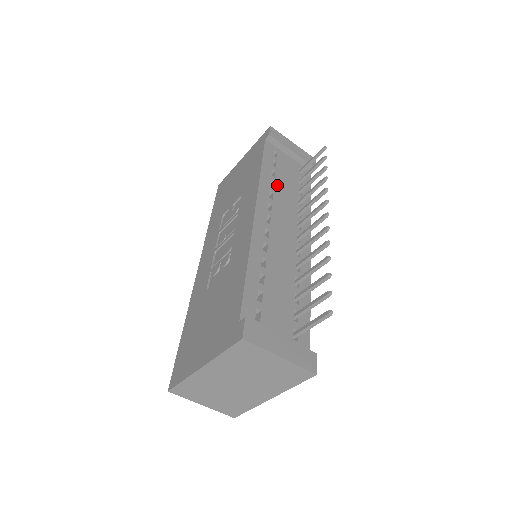
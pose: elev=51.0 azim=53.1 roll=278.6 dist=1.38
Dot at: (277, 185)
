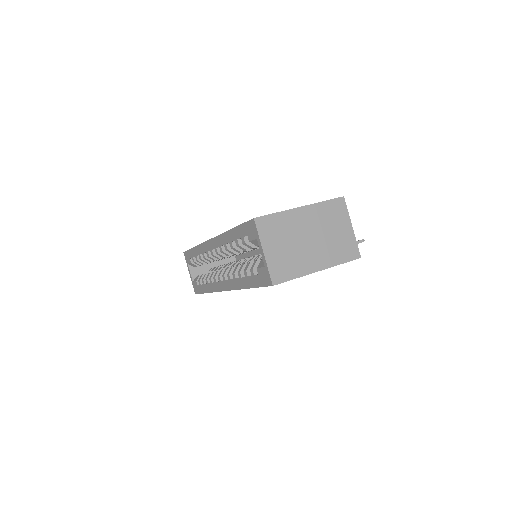
Dot at: occluded
